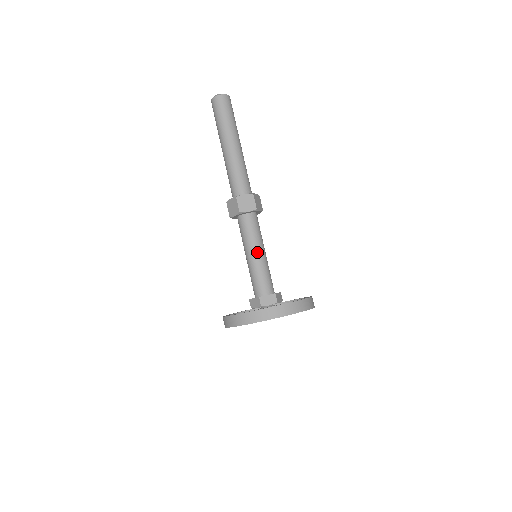
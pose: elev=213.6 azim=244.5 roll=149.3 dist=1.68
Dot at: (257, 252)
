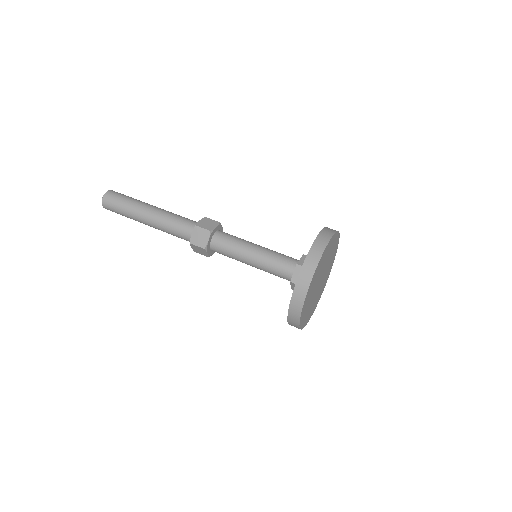
Dot at: (250, 255)
